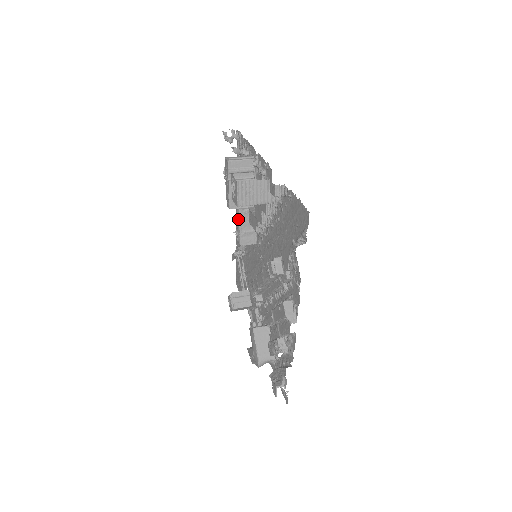
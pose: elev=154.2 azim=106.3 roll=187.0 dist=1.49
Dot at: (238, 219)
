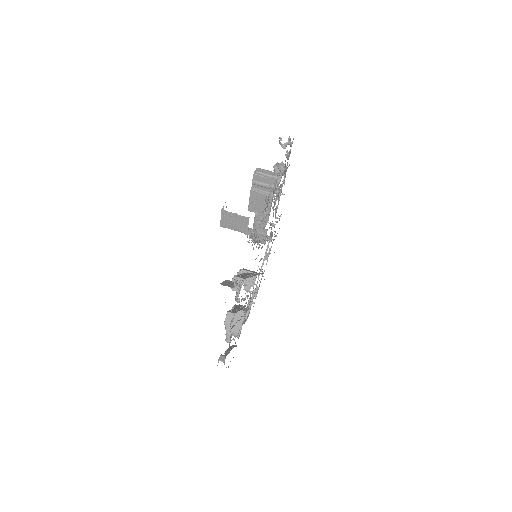
Dot at: occluded
